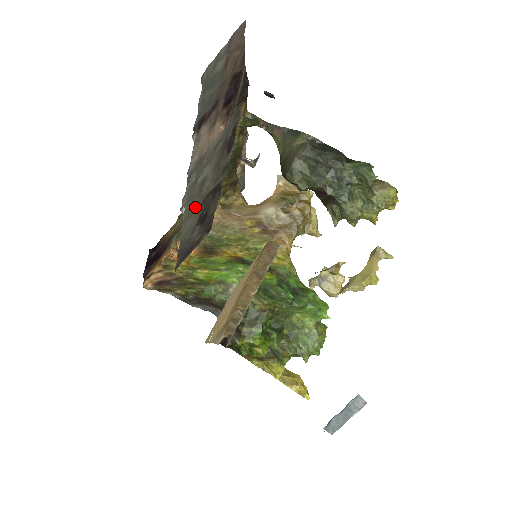
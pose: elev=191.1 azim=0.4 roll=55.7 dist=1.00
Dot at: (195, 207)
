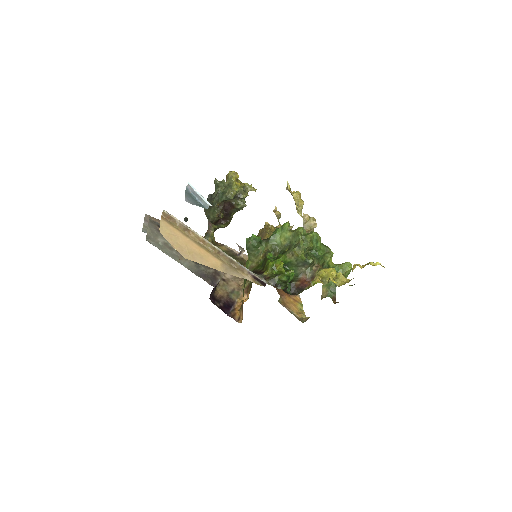
Dot at: (178, 255)
